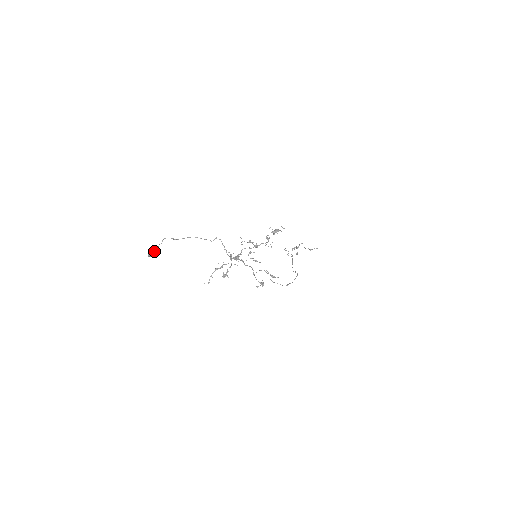
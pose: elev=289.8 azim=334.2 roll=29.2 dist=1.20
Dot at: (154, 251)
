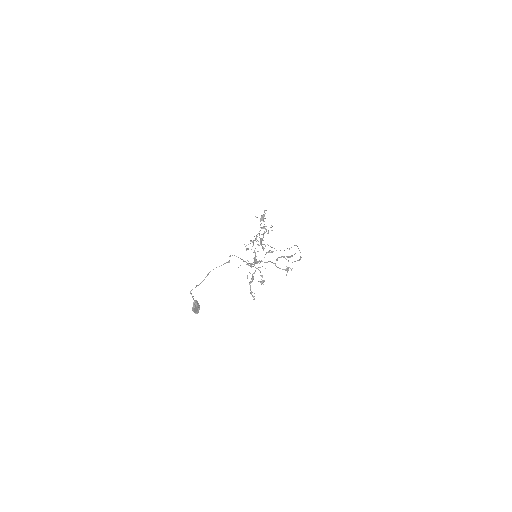
Dot at: (197, 305)
